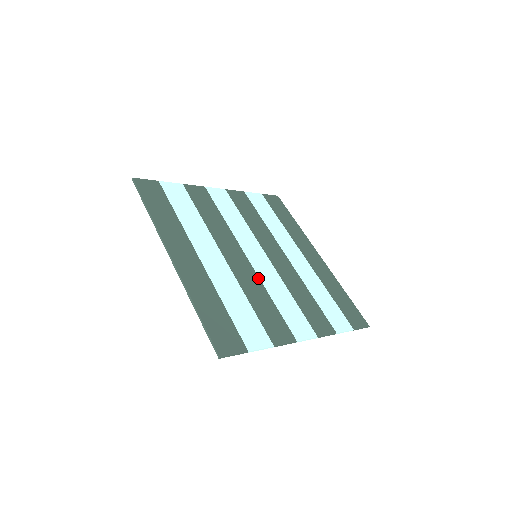
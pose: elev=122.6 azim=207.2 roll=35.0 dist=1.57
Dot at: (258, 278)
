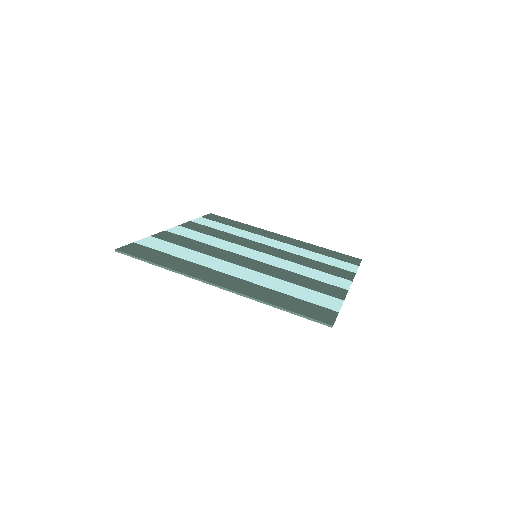
Dot at: (278, 268)
